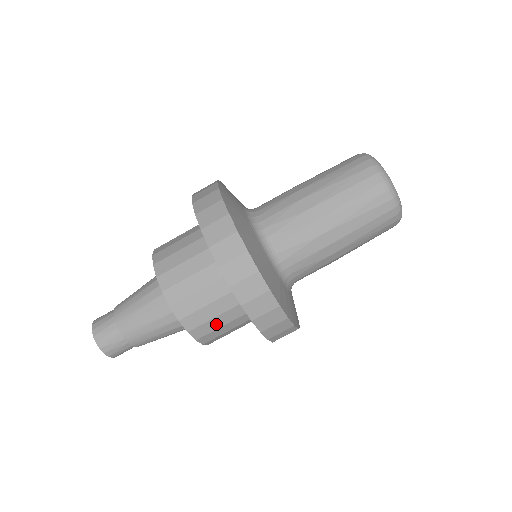
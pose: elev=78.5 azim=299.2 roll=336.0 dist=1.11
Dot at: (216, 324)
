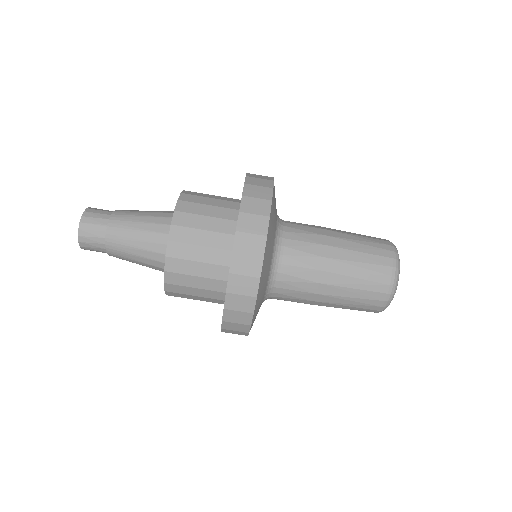
Dot at: occluded
